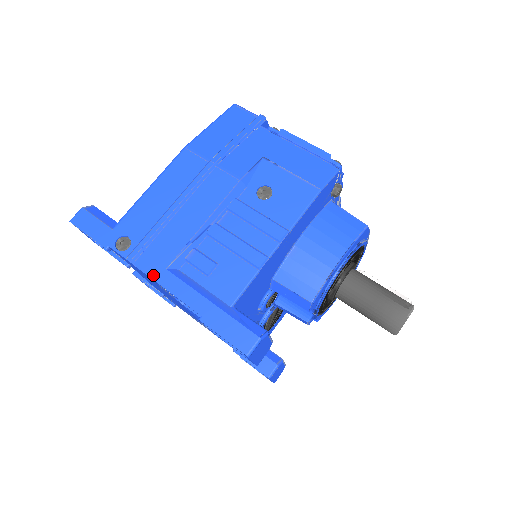
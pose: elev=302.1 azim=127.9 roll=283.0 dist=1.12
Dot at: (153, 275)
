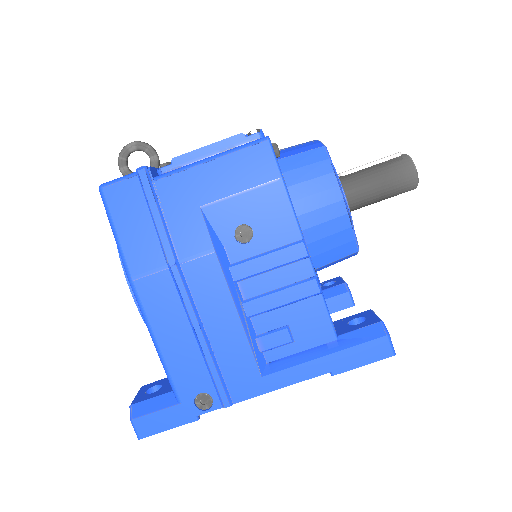
Dot at: (259, 392)
